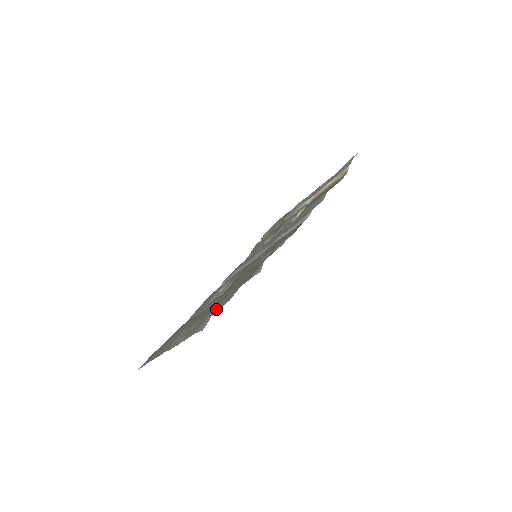
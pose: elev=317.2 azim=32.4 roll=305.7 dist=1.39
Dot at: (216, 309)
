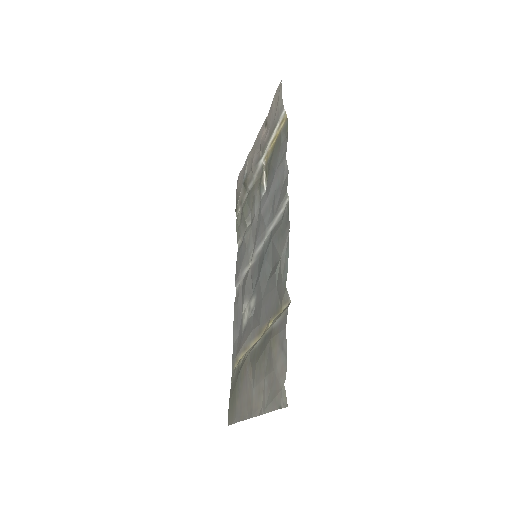
Dot at: (280, 370)
